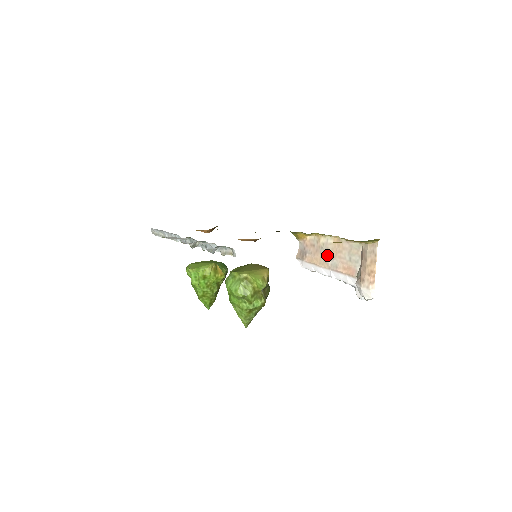
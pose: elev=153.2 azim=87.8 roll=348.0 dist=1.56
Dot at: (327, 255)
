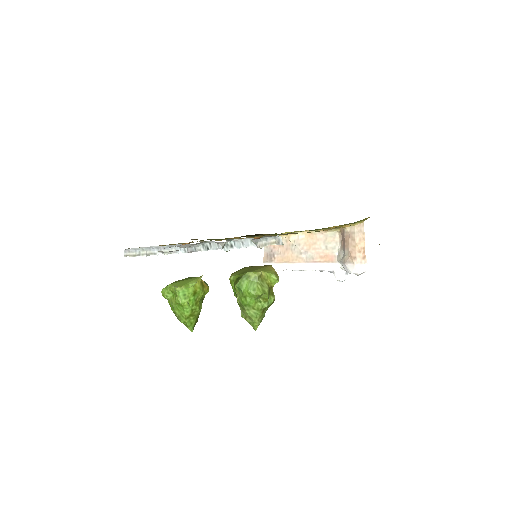
Dot at: (300, 250)
